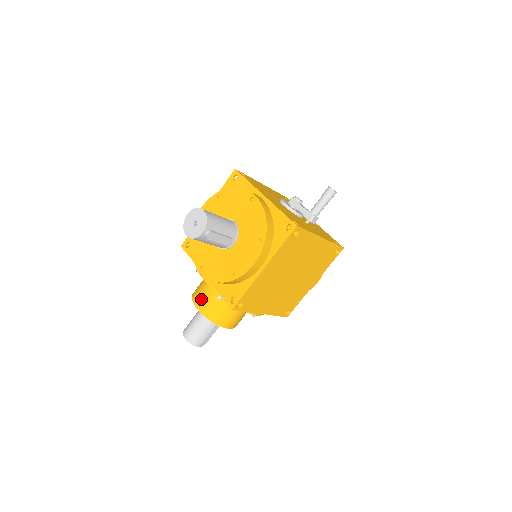
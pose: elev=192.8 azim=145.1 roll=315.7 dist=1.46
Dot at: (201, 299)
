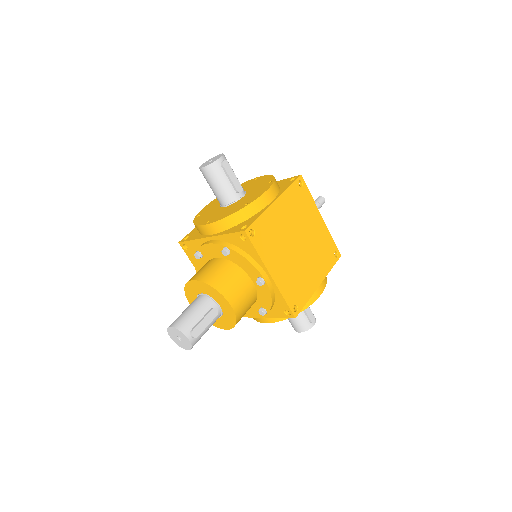
Dot at: (199, 273)
